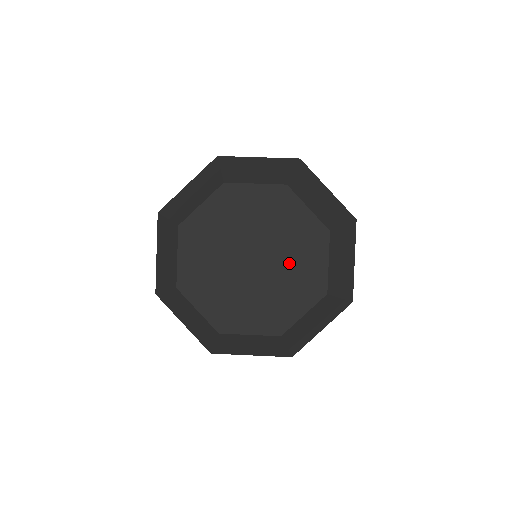
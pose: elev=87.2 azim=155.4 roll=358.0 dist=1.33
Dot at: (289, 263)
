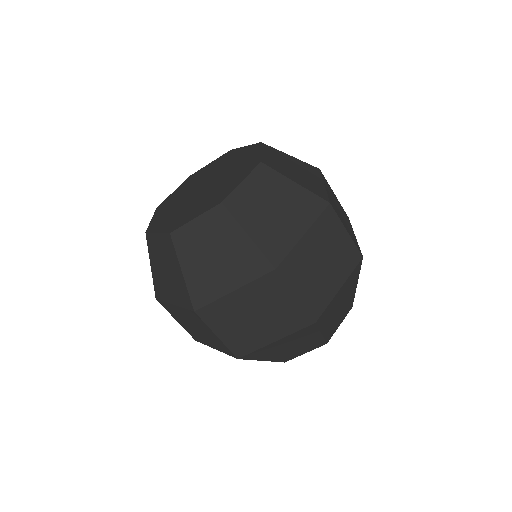
Dot at: (230, 171)
